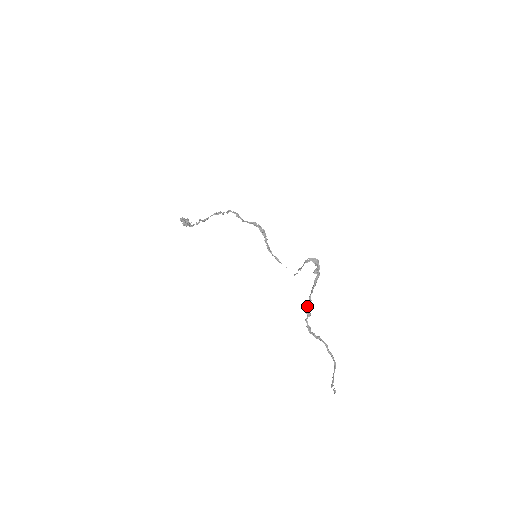
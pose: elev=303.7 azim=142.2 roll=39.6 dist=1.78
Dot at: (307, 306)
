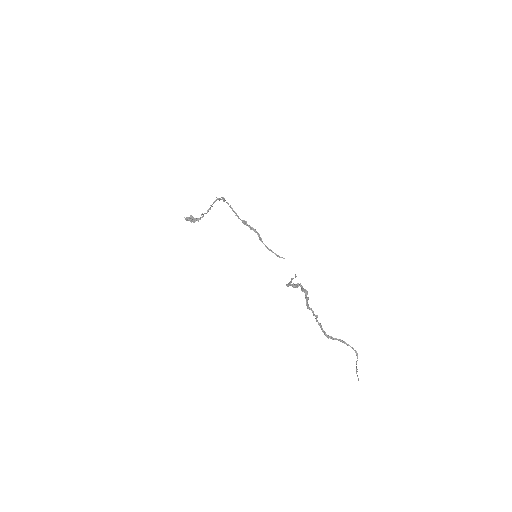
Dot at: (311, 310)
